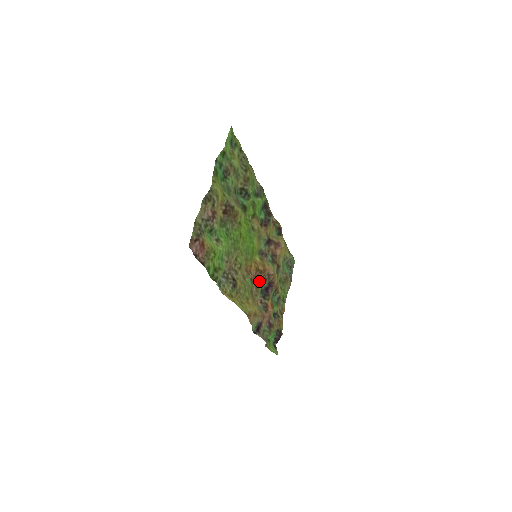
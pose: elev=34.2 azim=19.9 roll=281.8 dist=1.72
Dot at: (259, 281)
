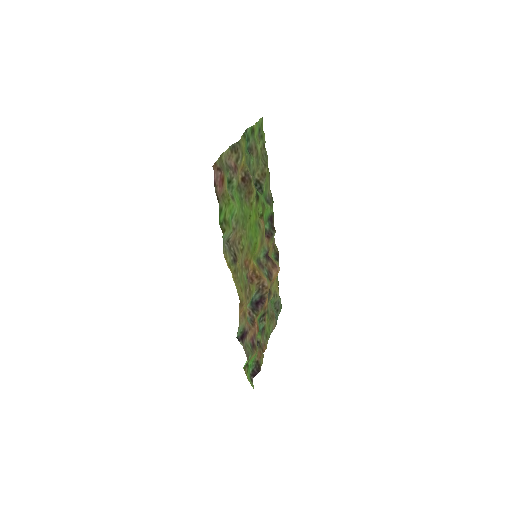
Dot at: (253, 285)
